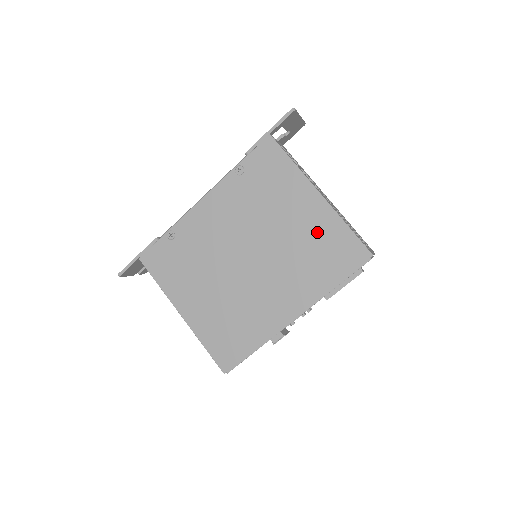
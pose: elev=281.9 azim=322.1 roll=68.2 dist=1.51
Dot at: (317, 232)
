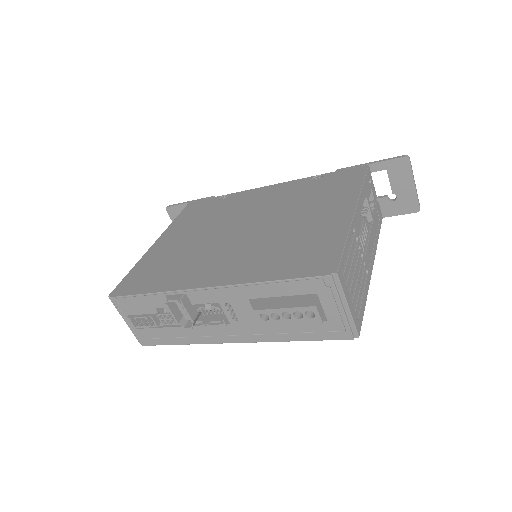
Dot at: (315, 233)
